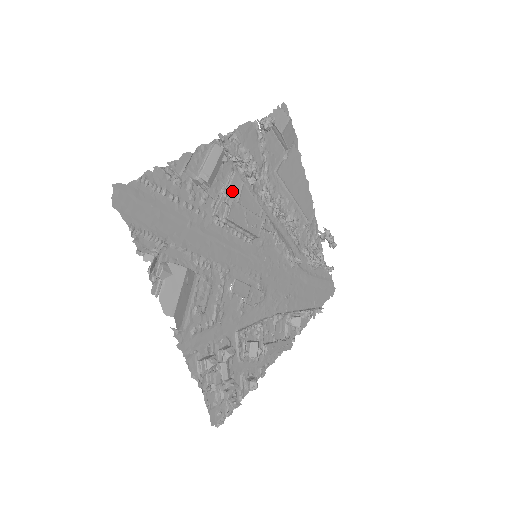
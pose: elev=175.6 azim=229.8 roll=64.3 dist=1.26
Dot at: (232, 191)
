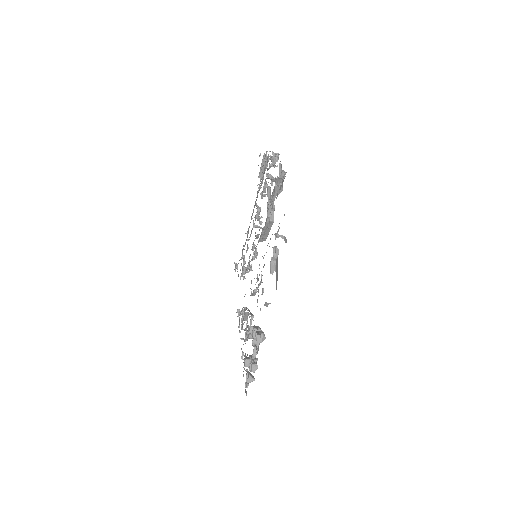
Dot at: occluded
